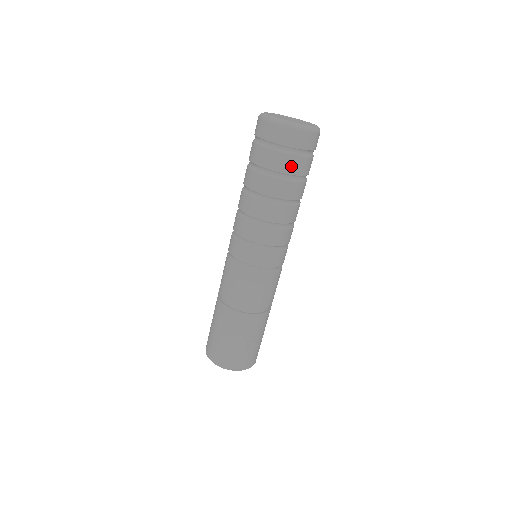
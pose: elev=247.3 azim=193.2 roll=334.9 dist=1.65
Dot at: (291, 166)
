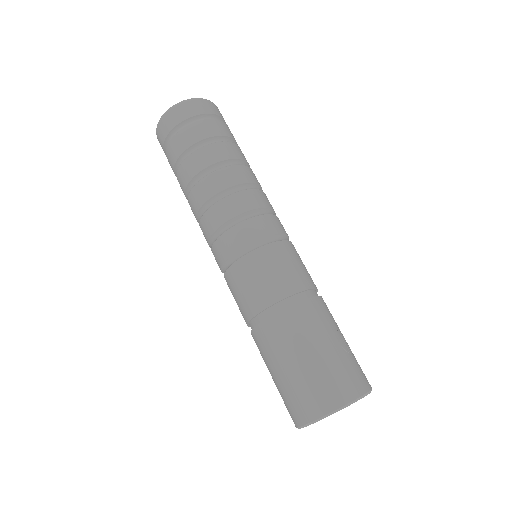
Dot at: (226, 130)
